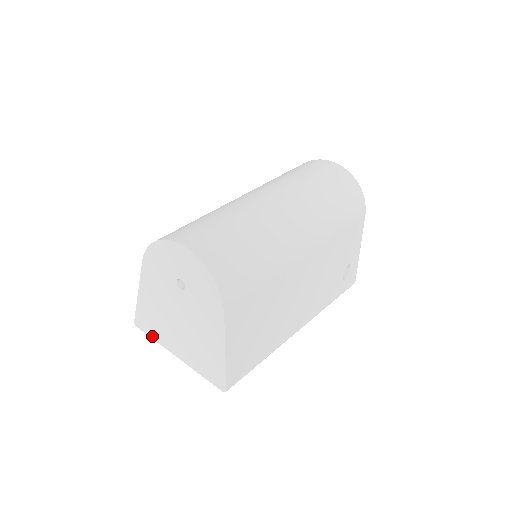
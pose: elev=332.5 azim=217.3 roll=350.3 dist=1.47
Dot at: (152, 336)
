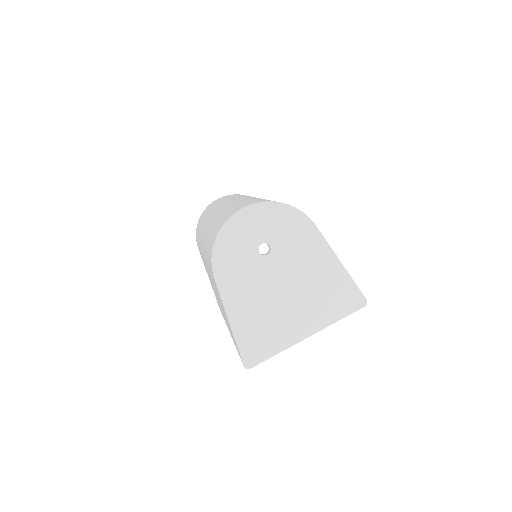
Dot at: (272, 353)
